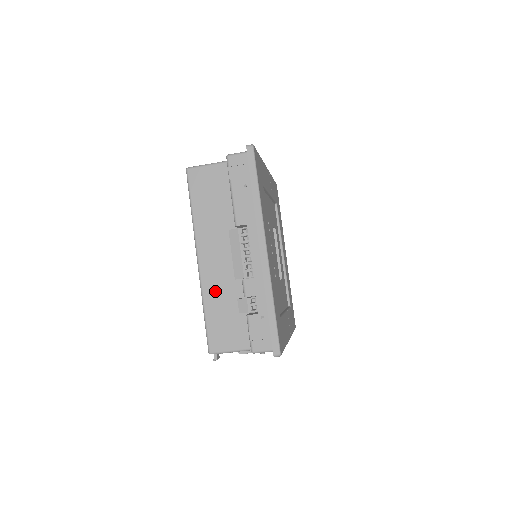
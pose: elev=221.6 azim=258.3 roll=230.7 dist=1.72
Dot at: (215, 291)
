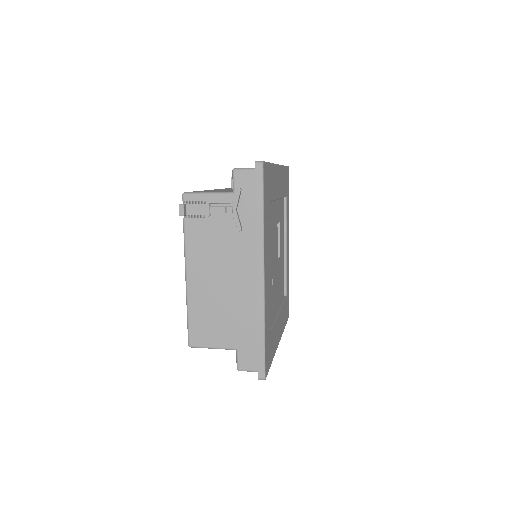
Dot at: occluded
